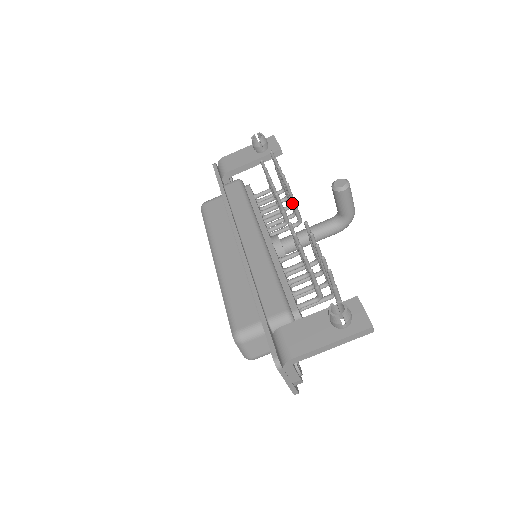
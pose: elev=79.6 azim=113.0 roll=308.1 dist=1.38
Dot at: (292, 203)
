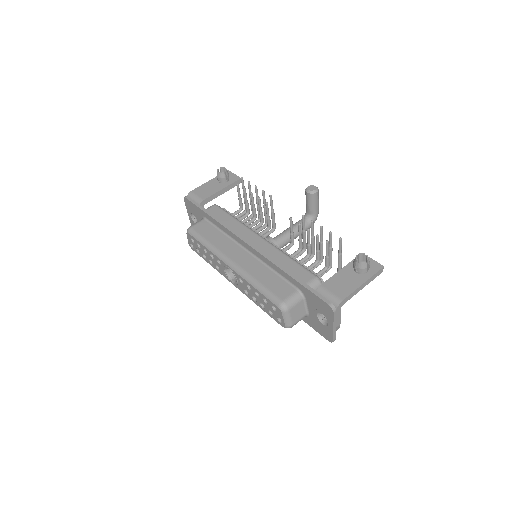
Dot at: (272, 212)
